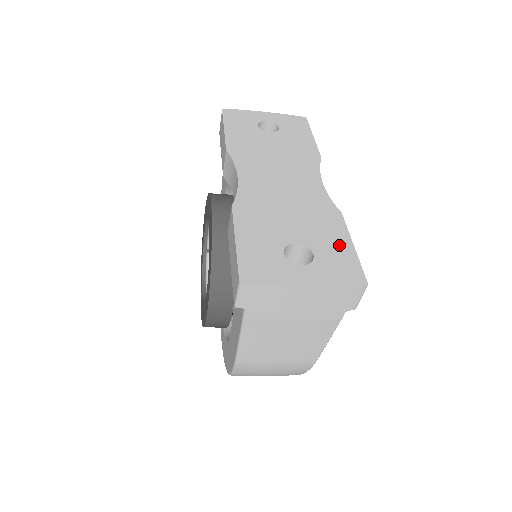
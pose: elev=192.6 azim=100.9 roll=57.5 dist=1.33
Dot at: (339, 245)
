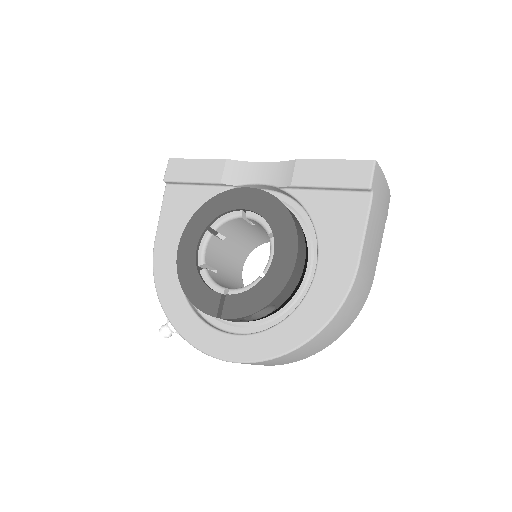
Dot at: occluded
